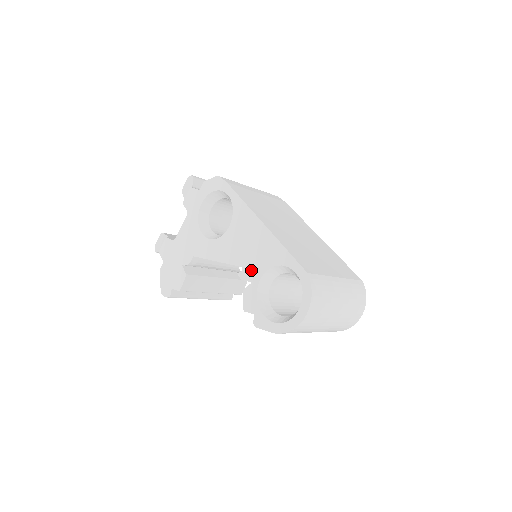
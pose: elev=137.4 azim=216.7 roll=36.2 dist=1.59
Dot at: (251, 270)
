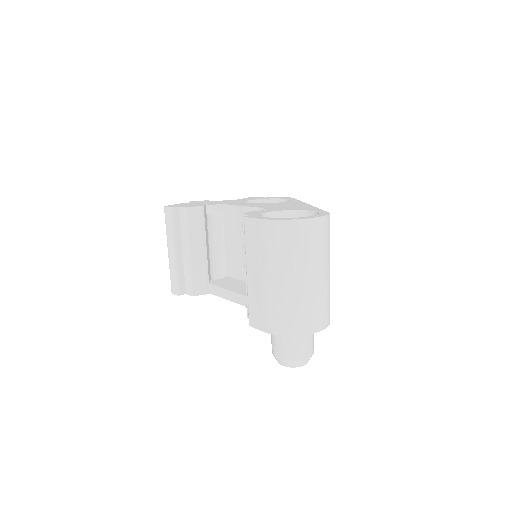
Dot at: (274, 209)
